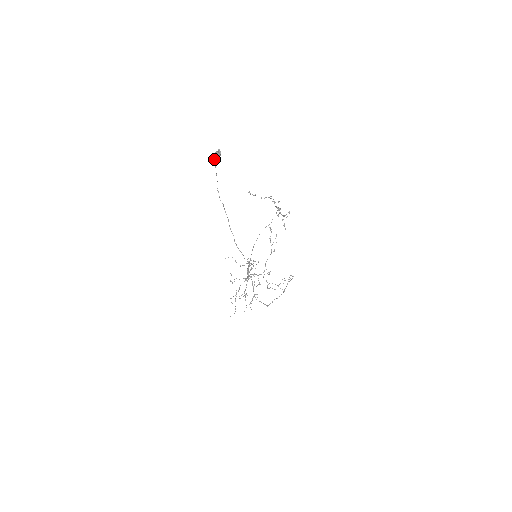
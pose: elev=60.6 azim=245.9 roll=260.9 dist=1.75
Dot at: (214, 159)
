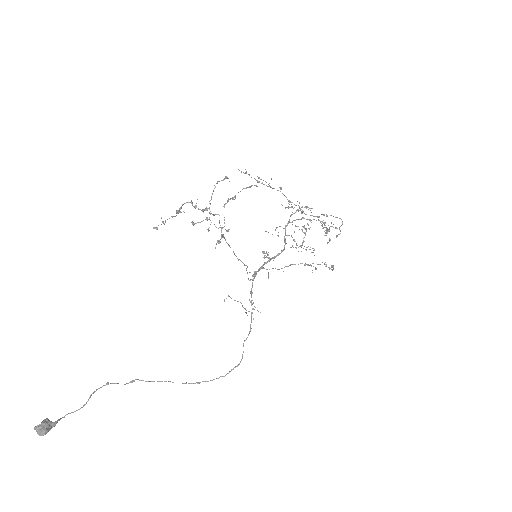
Dot at: (49, 428)
